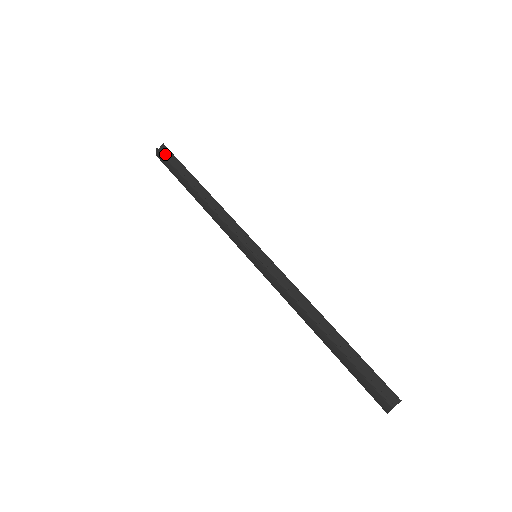
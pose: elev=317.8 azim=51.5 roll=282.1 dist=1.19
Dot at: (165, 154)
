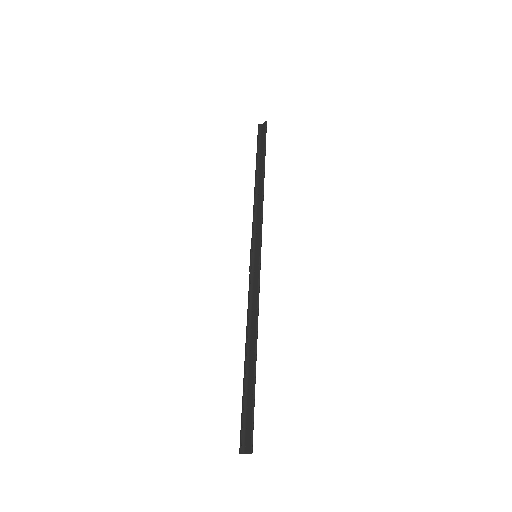
Dot at: (262, 131)
